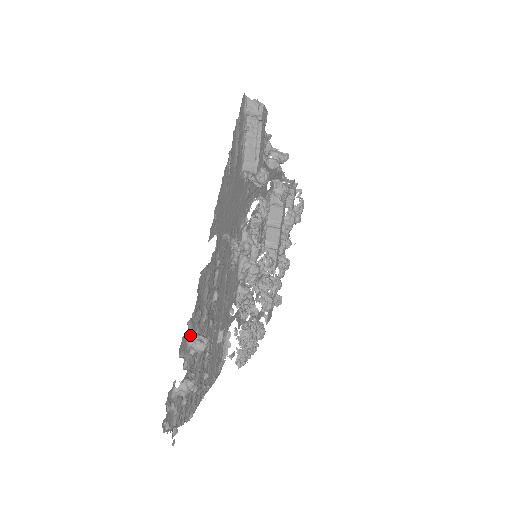
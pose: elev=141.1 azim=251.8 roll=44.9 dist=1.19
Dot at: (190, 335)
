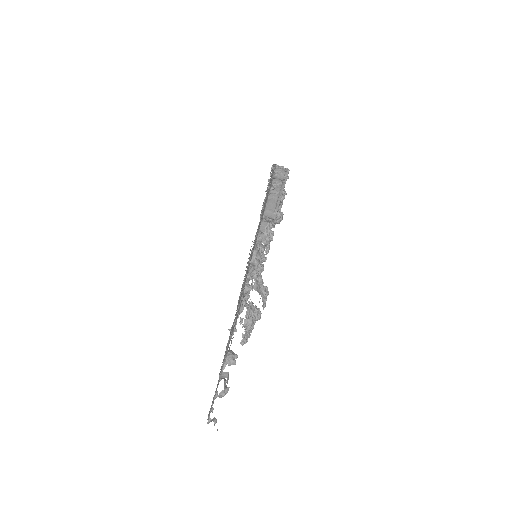
Dot at: (228, 360)
